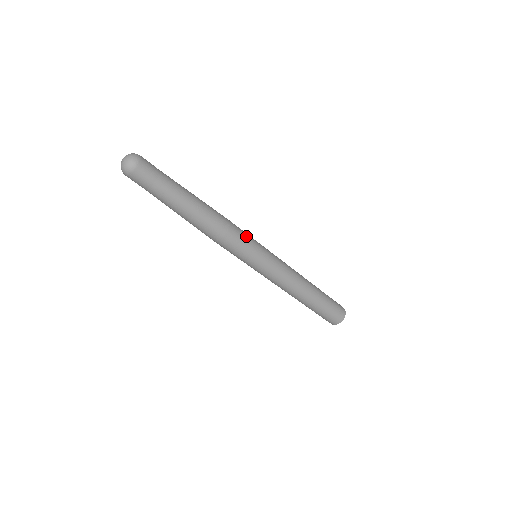
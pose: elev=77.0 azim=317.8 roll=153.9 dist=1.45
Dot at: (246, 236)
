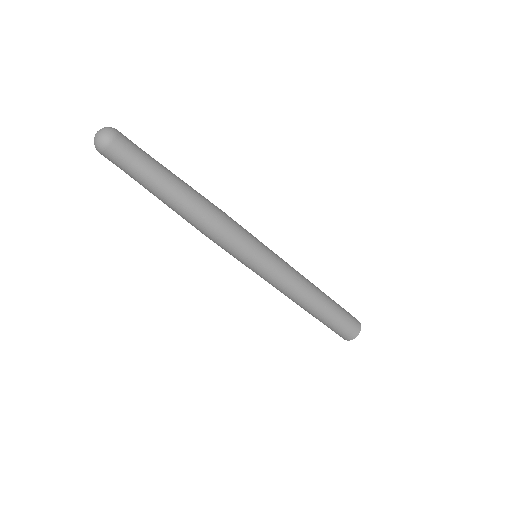
Dot at: occluded
